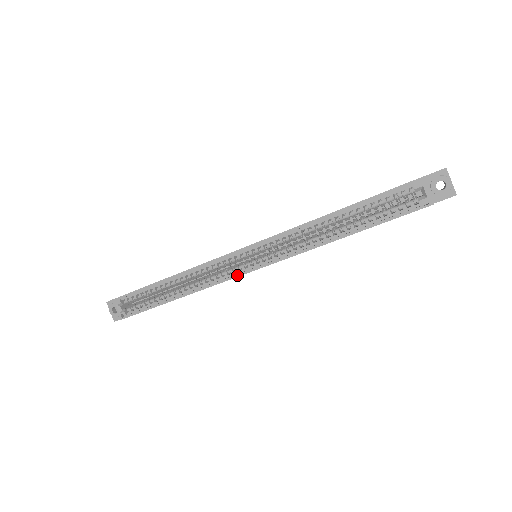
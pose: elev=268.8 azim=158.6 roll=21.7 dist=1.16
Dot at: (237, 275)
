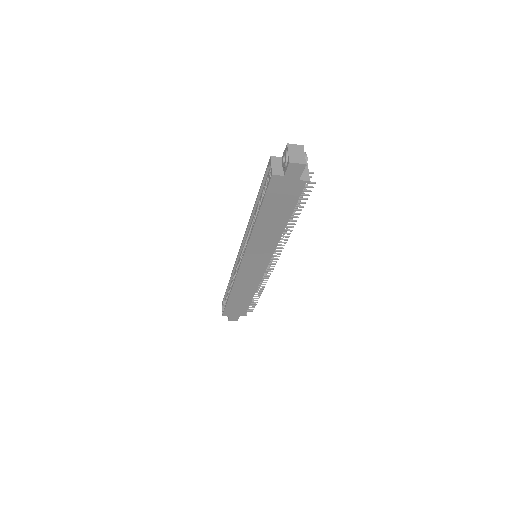
Dot at: (238, 268)
